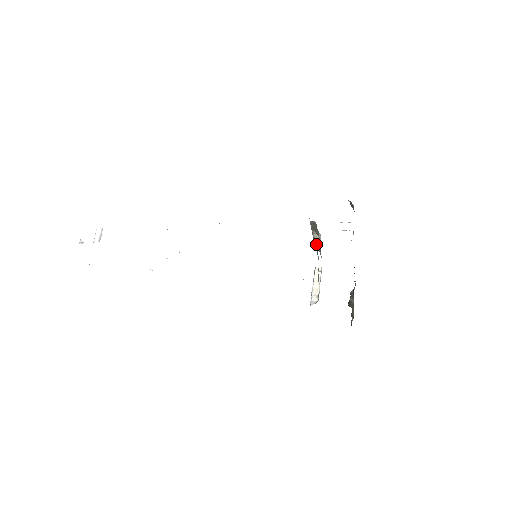
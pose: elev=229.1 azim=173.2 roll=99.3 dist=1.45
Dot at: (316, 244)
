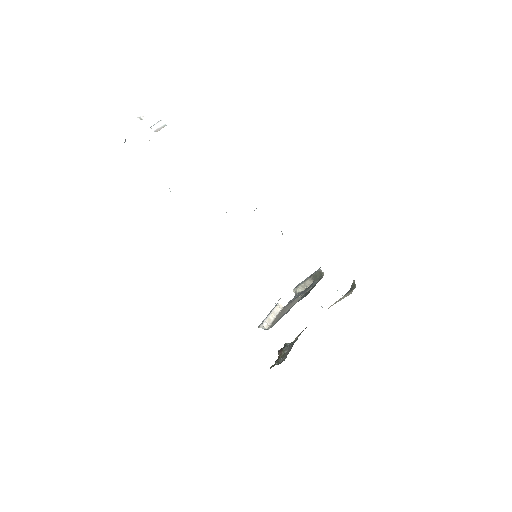
Dot at: (299, 288)
